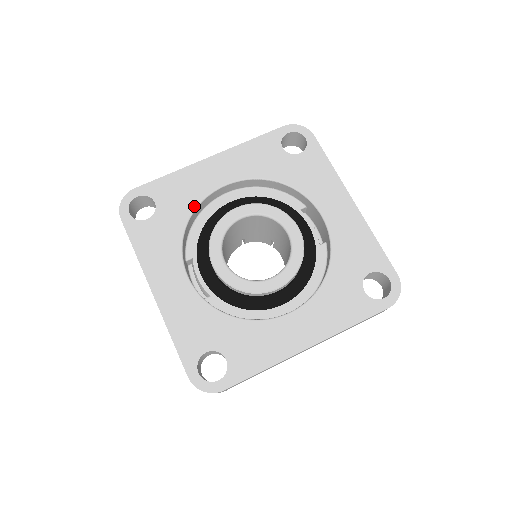
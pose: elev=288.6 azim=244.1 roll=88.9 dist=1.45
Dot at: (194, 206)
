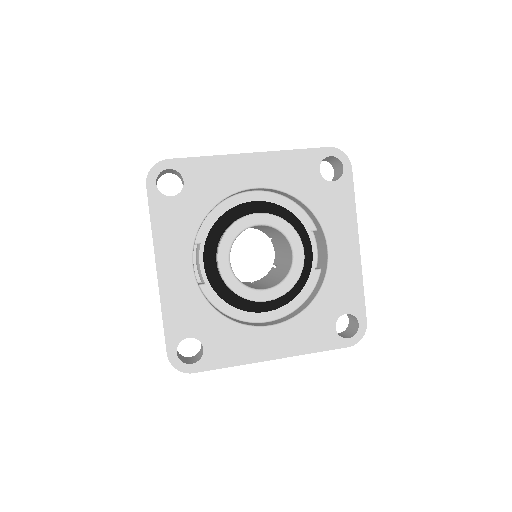
Dot at: (219, 199)
